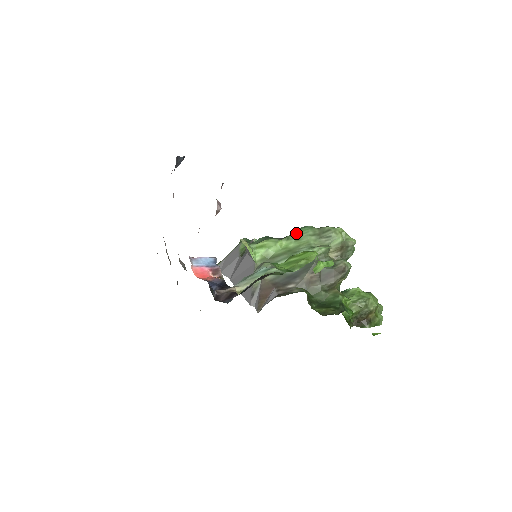
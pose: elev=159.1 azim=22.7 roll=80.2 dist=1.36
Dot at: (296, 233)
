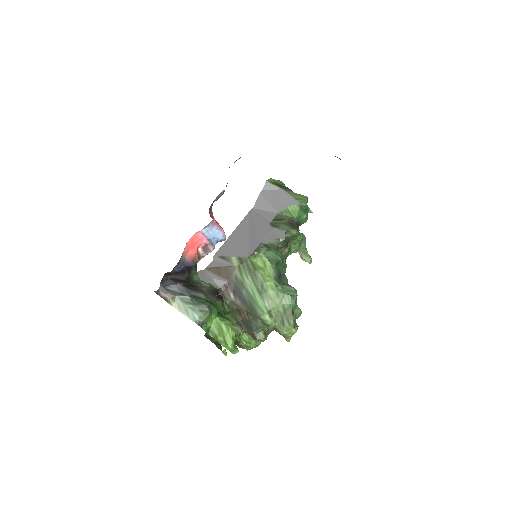
Dot at: (285, 291)
